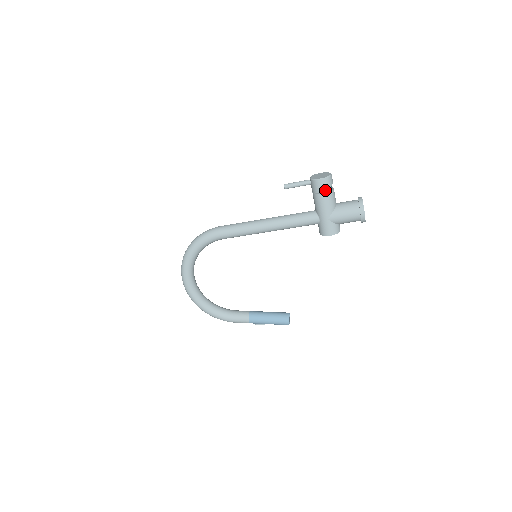
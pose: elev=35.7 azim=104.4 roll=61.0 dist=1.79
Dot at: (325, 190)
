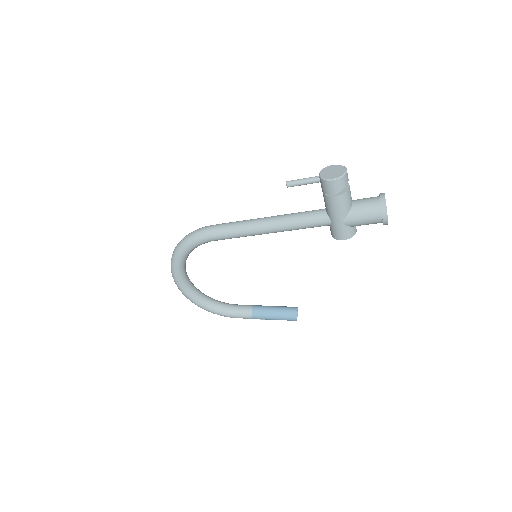
Dot at: (338, 192)
